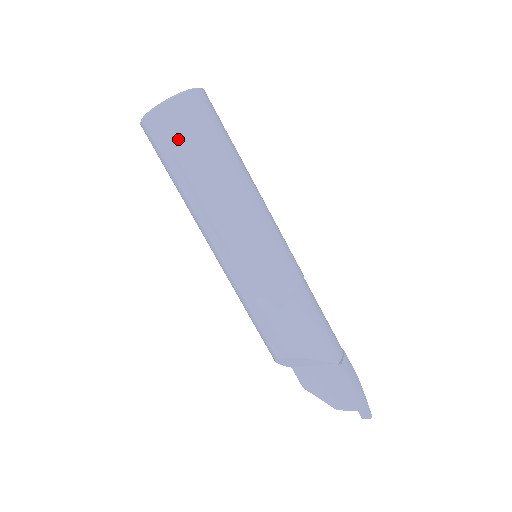
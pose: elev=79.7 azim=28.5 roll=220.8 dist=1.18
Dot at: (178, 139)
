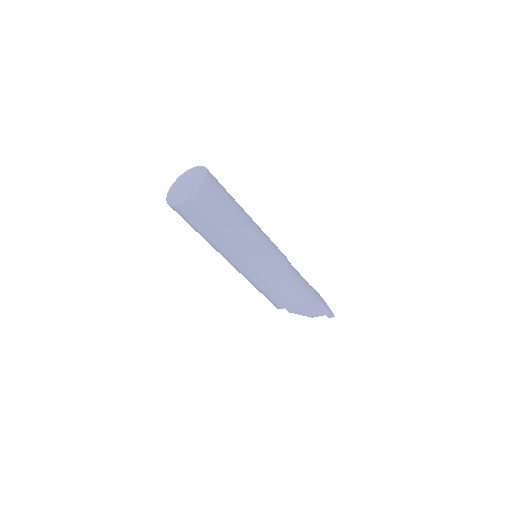
Dot at: (208, 214)
